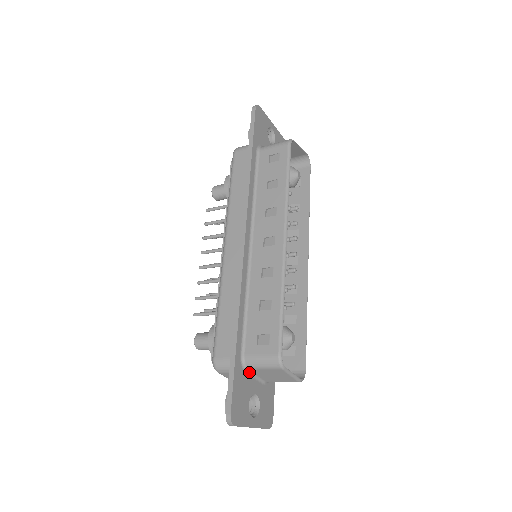
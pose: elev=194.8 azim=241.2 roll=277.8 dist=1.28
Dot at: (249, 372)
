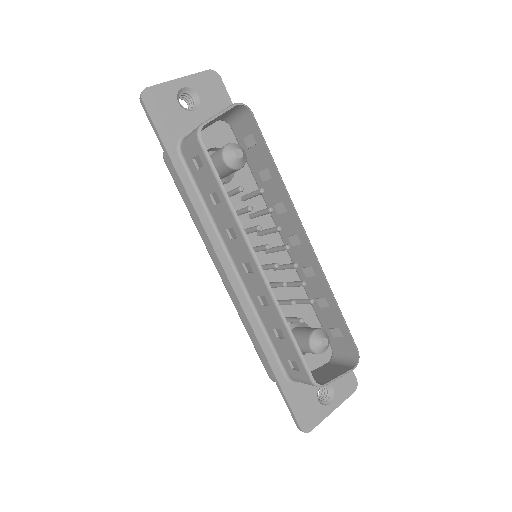
Dot at: occluded
